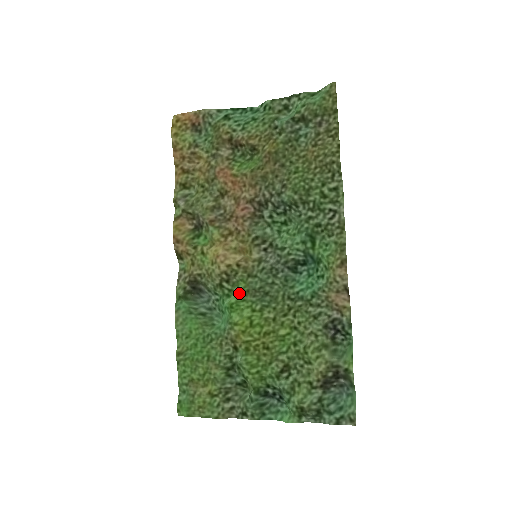
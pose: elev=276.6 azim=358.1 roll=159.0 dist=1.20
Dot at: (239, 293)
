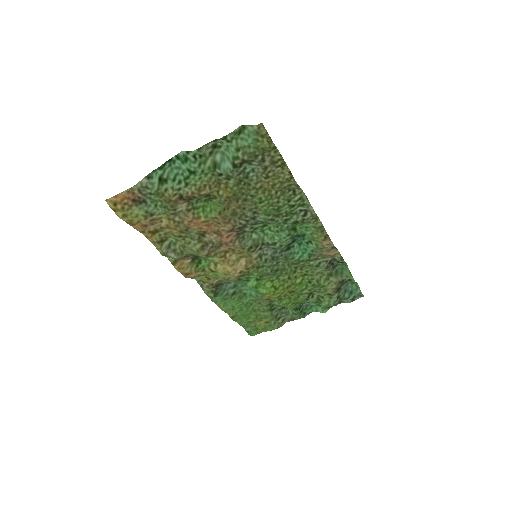
Dot at: (256, 278)
